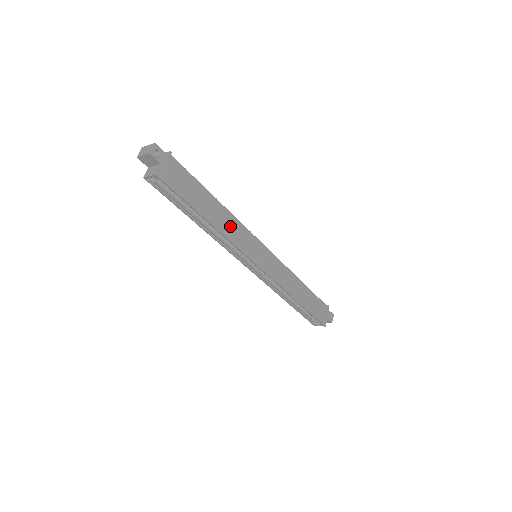
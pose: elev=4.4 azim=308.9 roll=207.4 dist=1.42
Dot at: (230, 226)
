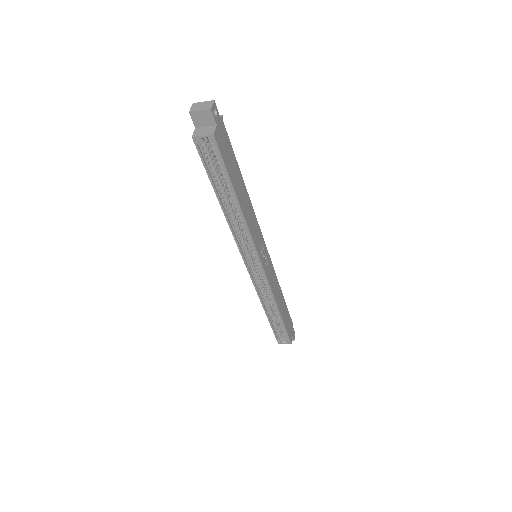
Dot at: (250, 215)
